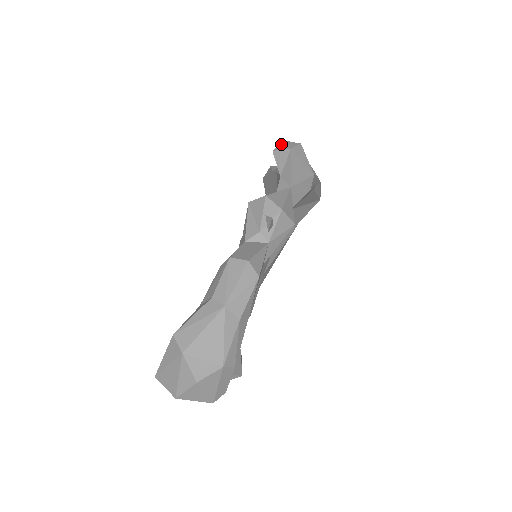
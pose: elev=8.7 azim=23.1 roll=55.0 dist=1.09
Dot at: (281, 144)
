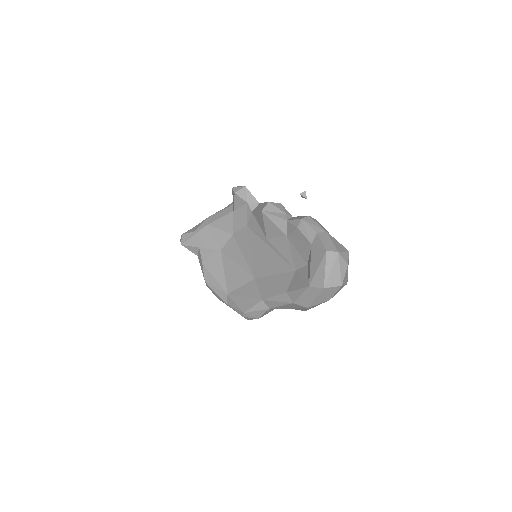
Dot at: (234, 189)
